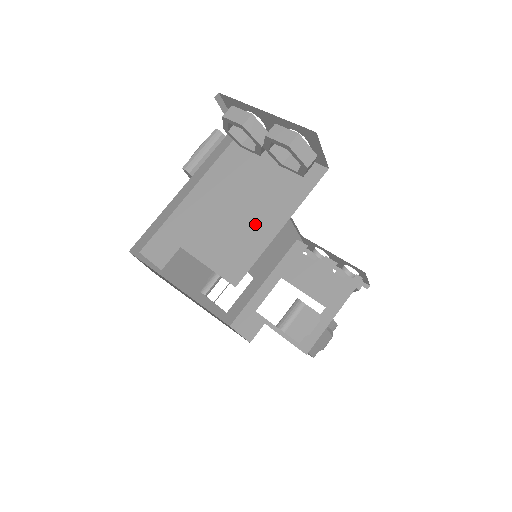
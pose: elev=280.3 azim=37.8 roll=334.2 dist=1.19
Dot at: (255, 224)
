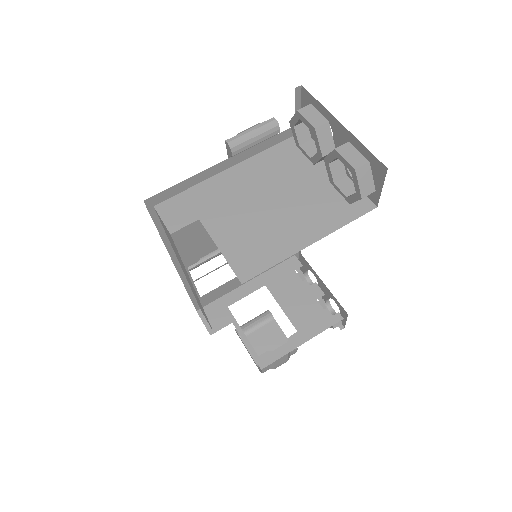
Dot at: (284, 229)
